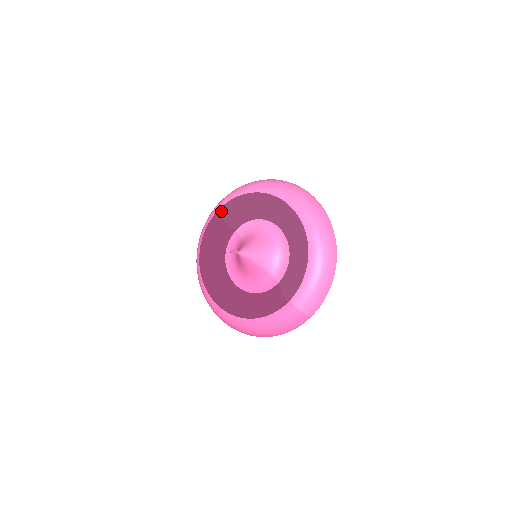
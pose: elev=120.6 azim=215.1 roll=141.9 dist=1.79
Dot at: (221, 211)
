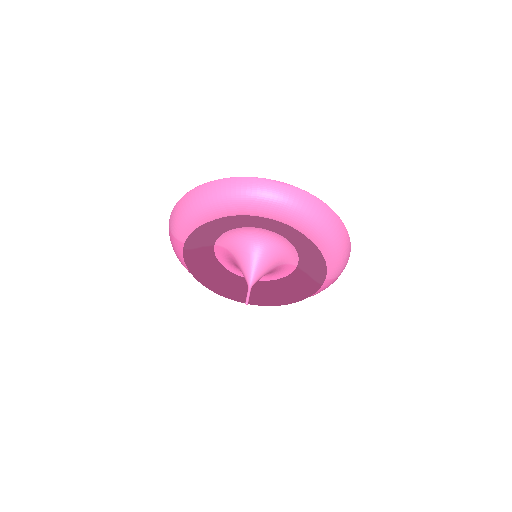
Dot at: (188, 246)
